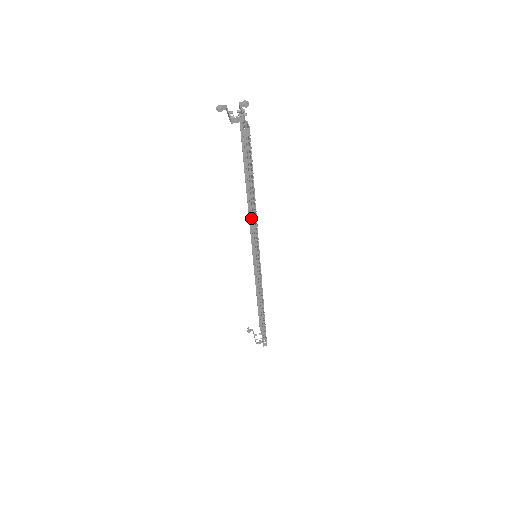
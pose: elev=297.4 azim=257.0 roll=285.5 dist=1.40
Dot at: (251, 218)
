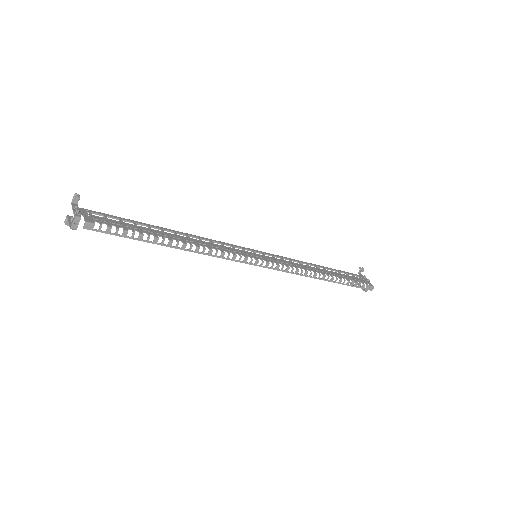
Dot at: occluded
